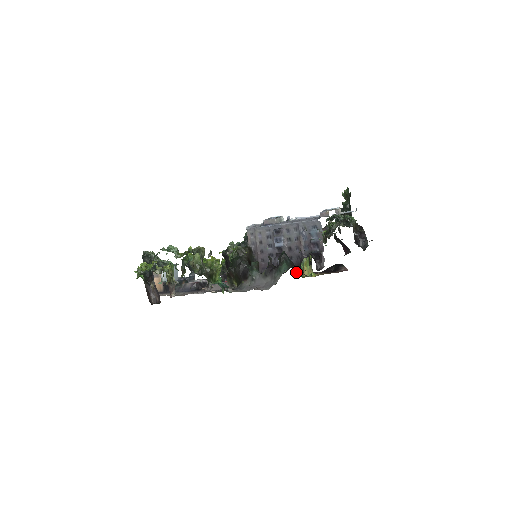
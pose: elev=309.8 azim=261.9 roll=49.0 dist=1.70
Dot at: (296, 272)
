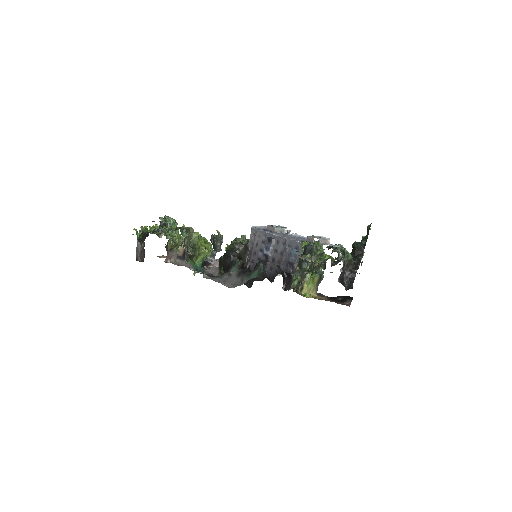
Dot at: occluded
